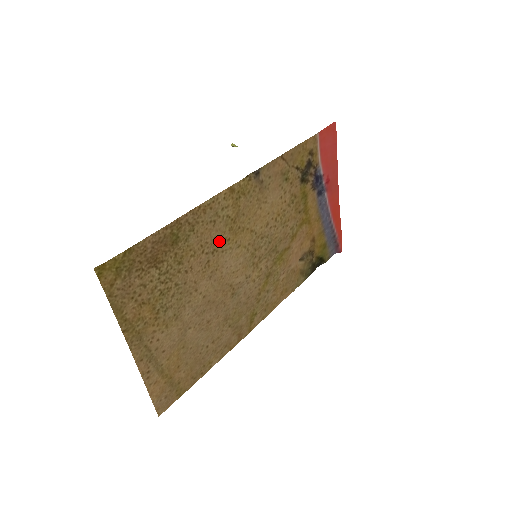
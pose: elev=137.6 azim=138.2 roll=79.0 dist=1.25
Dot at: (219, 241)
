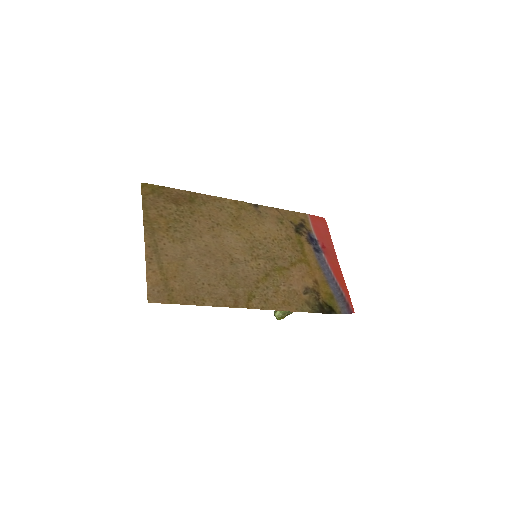
Dot at: (223, 222)
